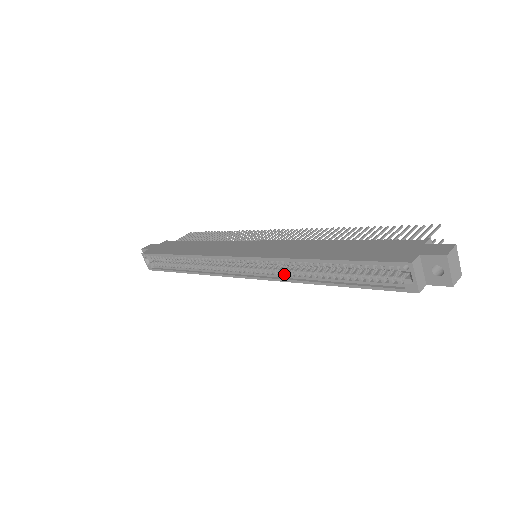
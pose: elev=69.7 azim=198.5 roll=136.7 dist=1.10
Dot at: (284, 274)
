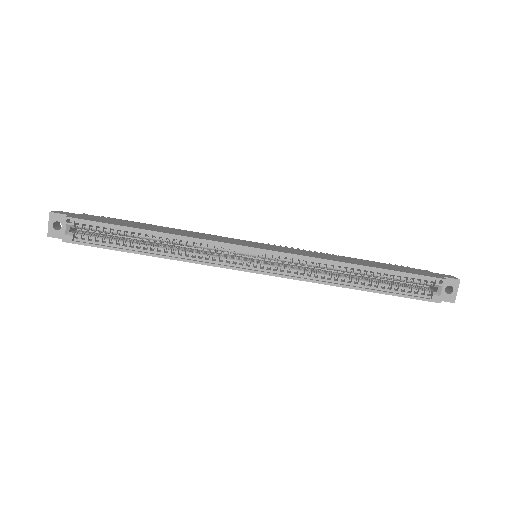
Dot at: (312, 275)
